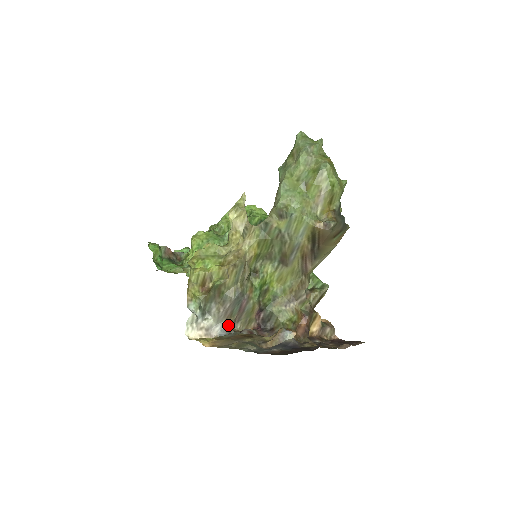
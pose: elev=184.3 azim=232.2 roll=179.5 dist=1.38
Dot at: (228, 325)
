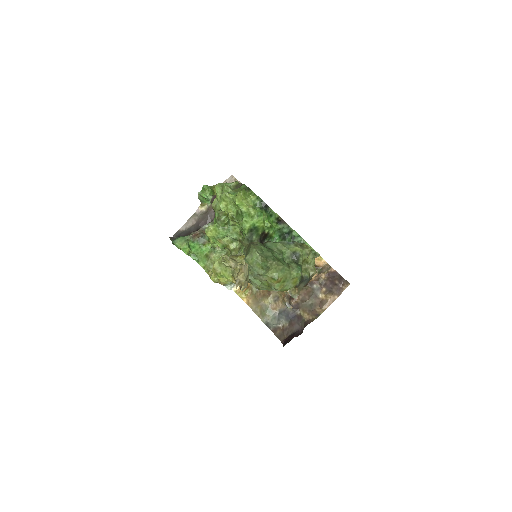
Dot at: occluded
